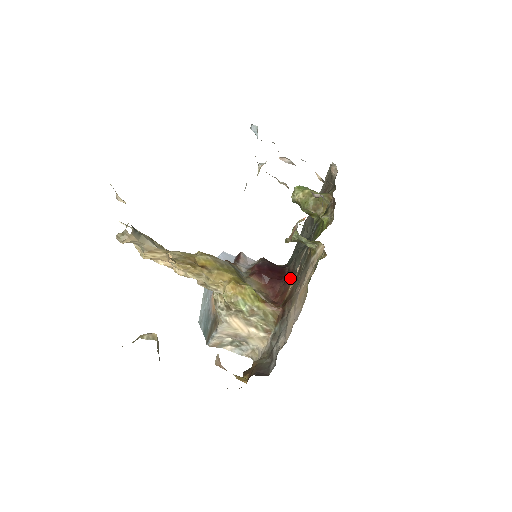
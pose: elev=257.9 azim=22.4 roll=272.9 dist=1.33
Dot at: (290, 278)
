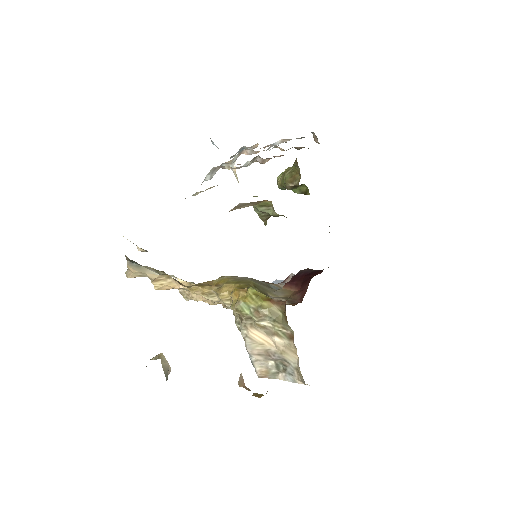
Dot at: occluded
